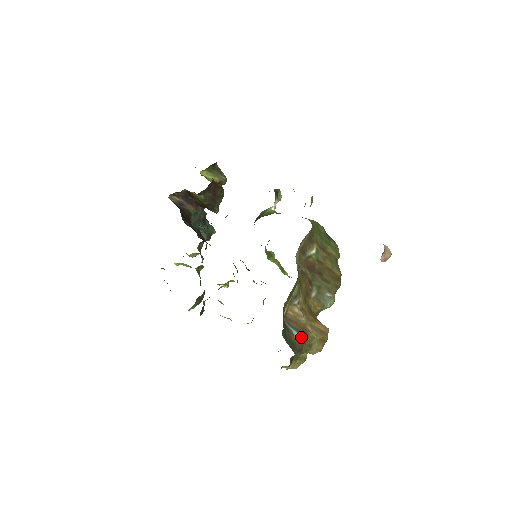
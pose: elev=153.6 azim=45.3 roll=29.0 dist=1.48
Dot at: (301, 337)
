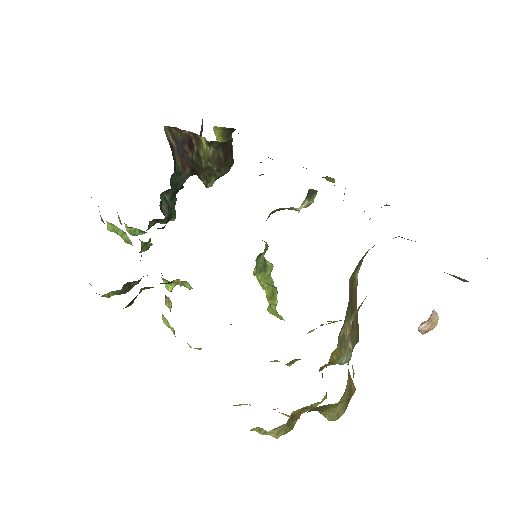
Dot at: occluded
